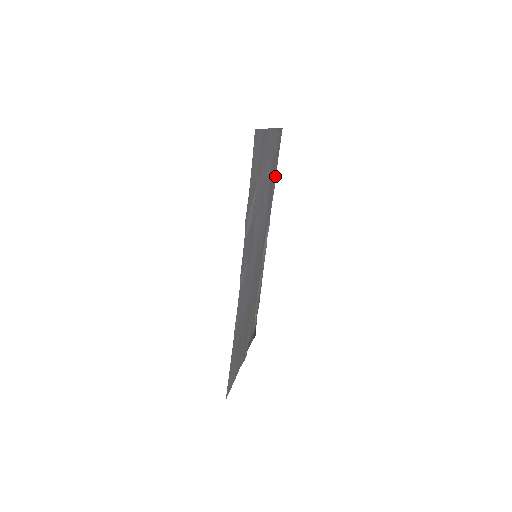
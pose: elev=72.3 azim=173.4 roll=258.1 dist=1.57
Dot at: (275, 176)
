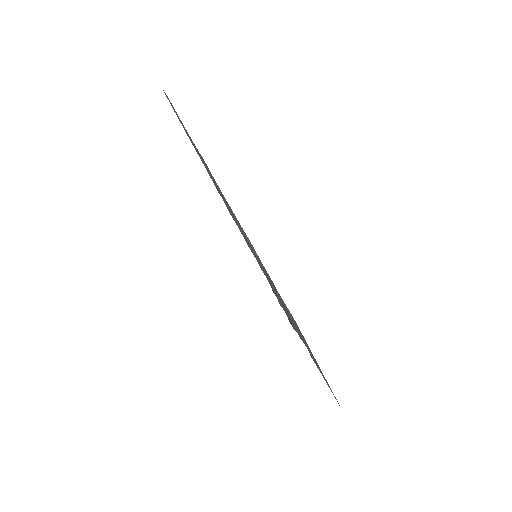
Dot at: occluded
